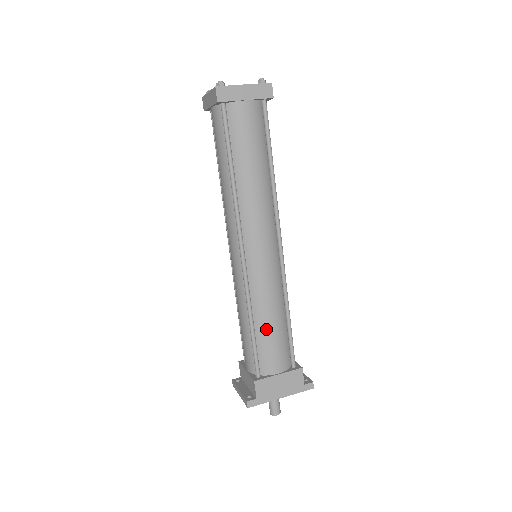
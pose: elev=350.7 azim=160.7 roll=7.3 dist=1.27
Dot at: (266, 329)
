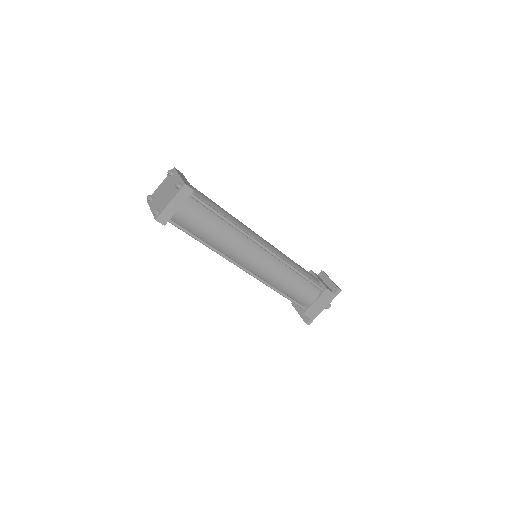
Dot at: (291, 290)
